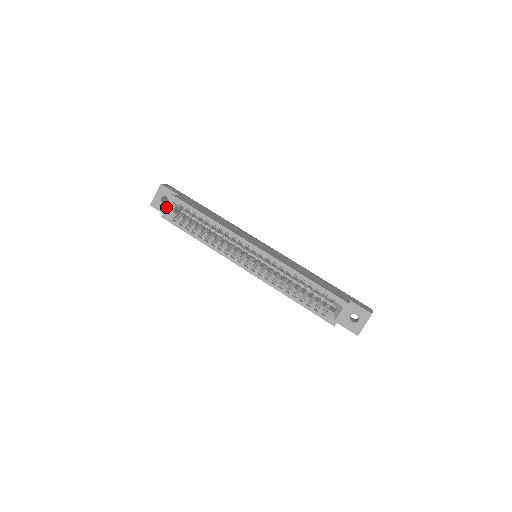
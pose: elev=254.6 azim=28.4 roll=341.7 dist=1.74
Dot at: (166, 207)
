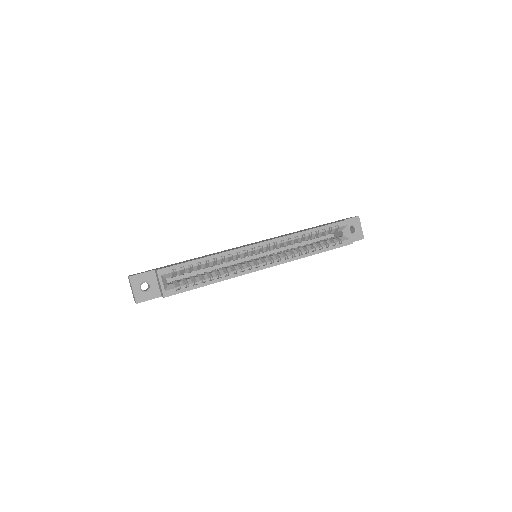
Dot at: (161, 285)
